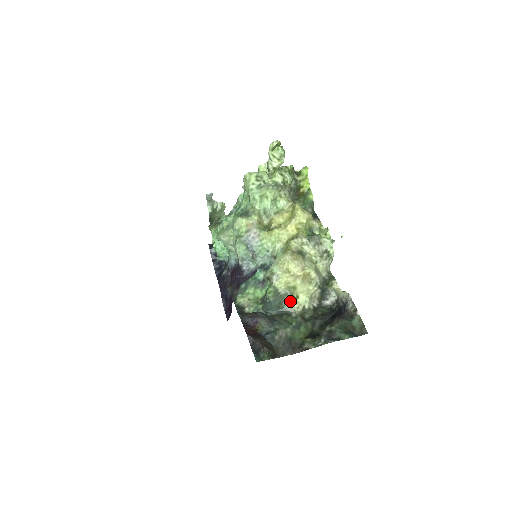
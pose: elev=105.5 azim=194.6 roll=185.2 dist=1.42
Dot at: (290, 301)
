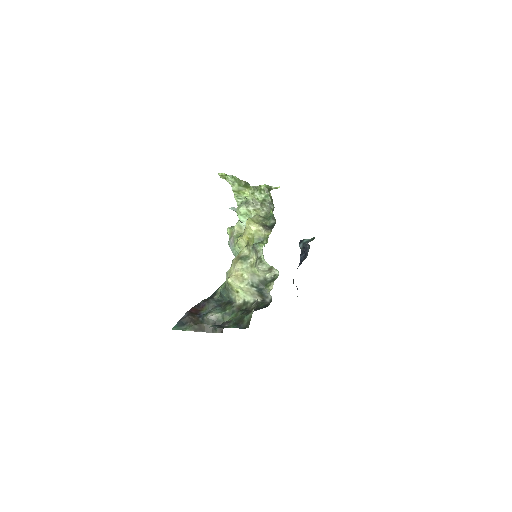
Dot at: (233, 294)
